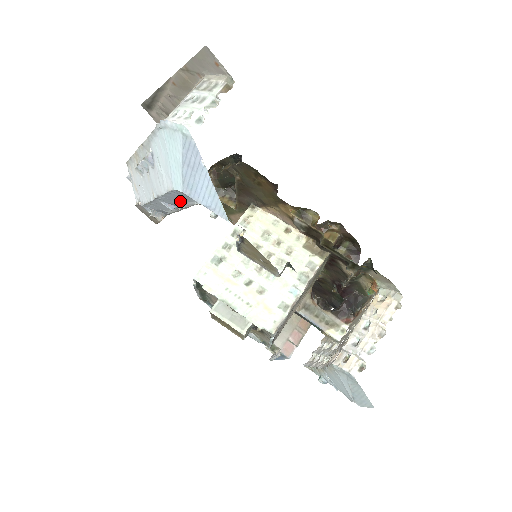
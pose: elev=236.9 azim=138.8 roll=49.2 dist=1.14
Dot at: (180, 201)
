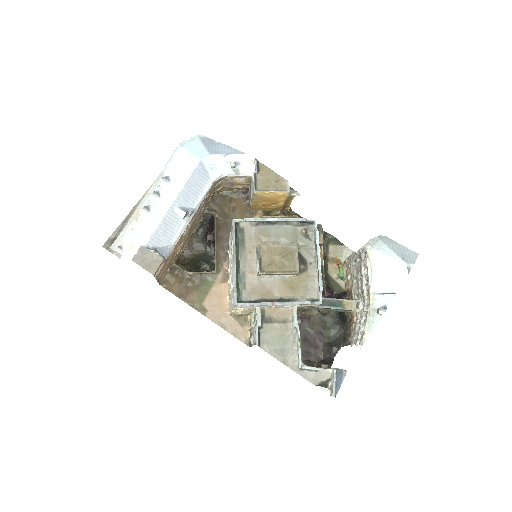
Dot at: (197, 192)
